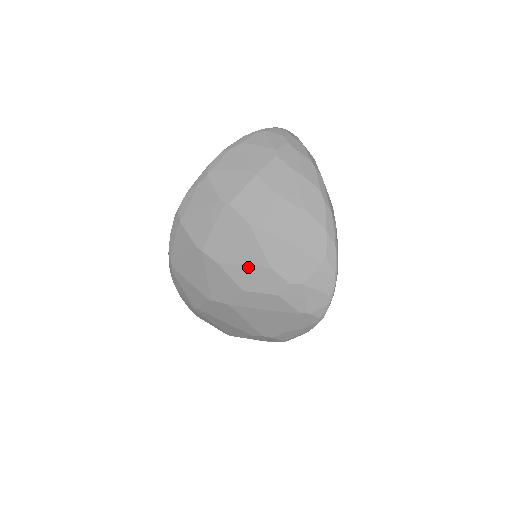
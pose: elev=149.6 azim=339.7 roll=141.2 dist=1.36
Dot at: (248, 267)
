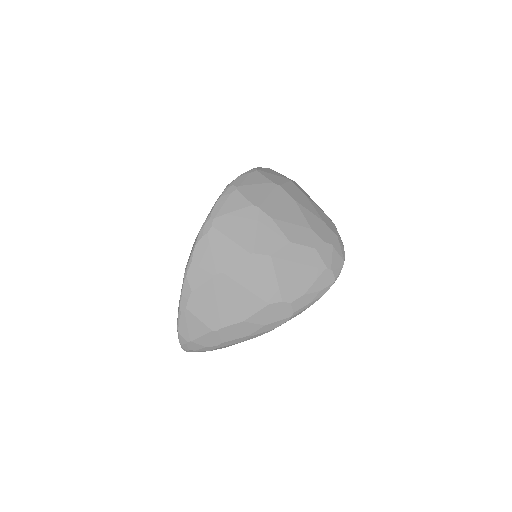
Dot at: (295, 225)
